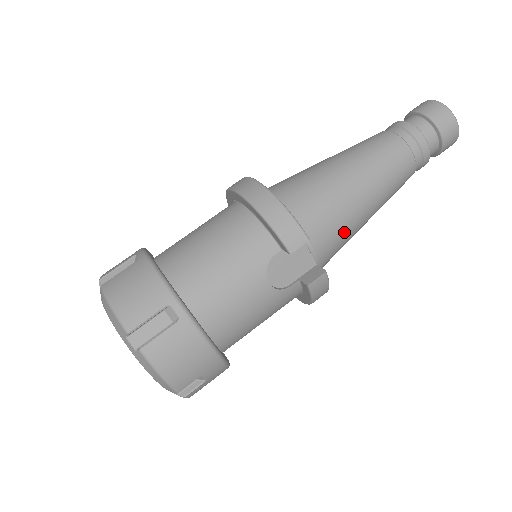
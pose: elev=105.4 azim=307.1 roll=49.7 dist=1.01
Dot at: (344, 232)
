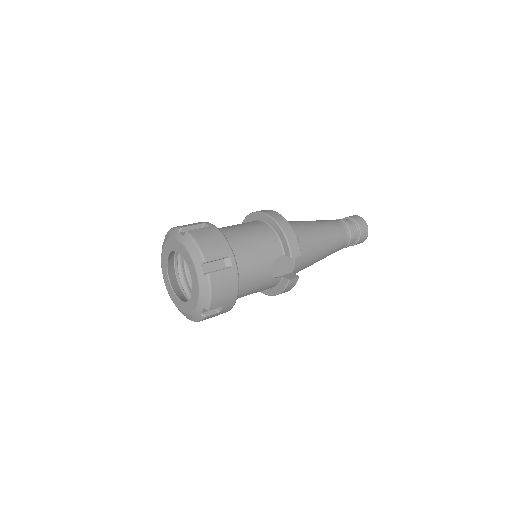
Dot at: (308, 262)
